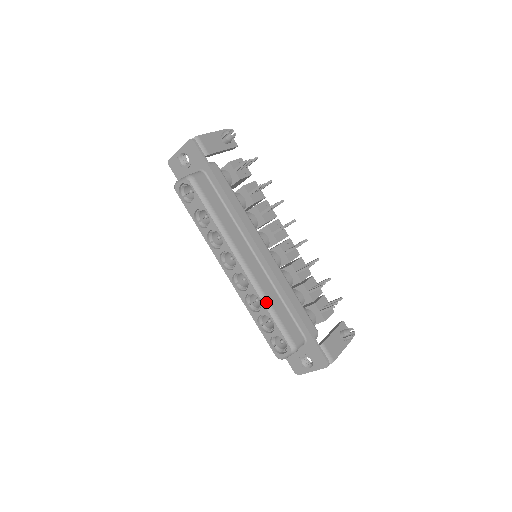
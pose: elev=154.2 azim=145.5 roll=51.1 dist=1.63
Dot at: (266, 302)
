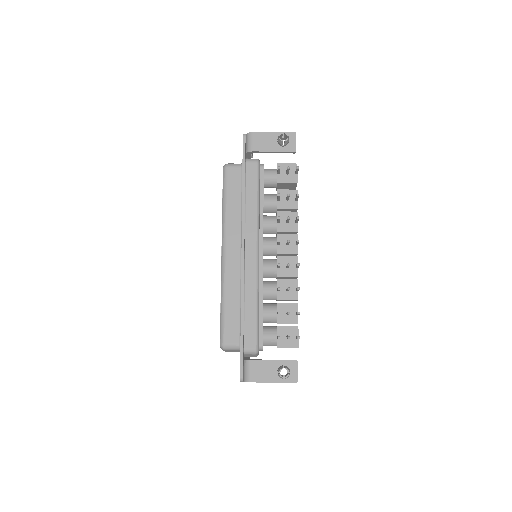
Dot at: (222, 294)
